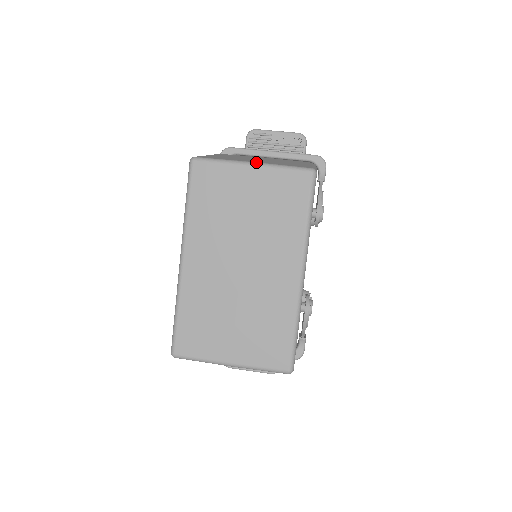
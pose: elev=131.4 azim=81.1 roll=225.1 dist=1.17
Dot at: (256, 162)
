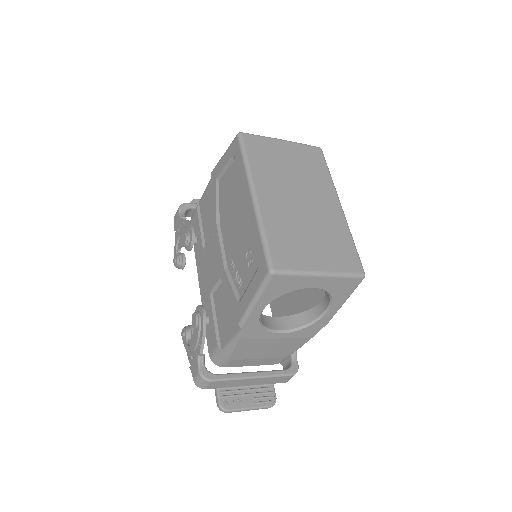
Dot at: (283, 140)
